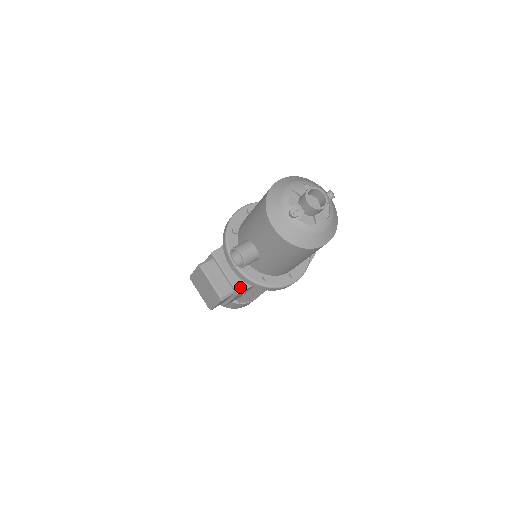
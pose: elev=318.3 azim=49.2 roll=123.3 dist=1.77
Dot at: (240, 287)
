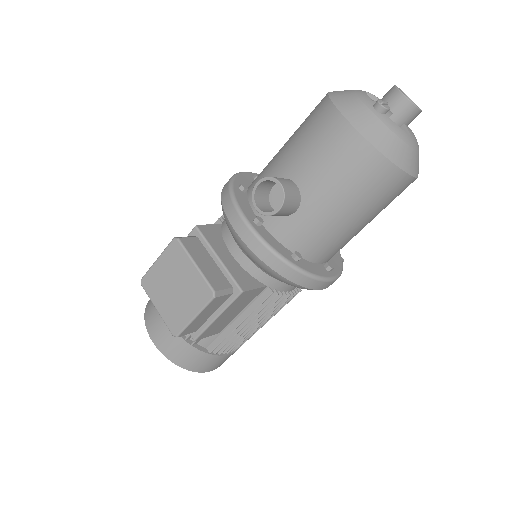
Dot at: (243, 283)
